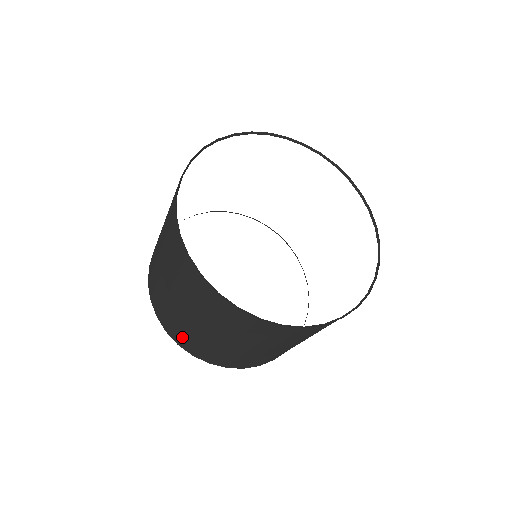
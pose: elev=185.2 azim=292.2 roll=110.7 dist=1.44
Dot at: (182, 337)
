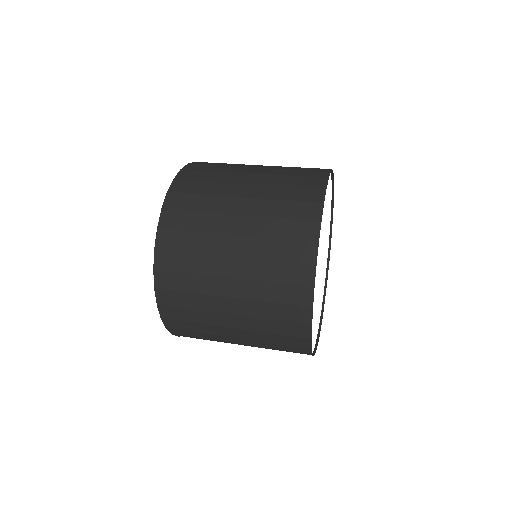
Dot at: (188, 331)
